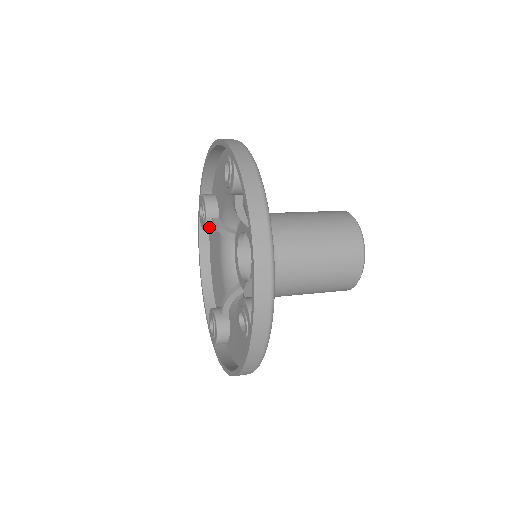
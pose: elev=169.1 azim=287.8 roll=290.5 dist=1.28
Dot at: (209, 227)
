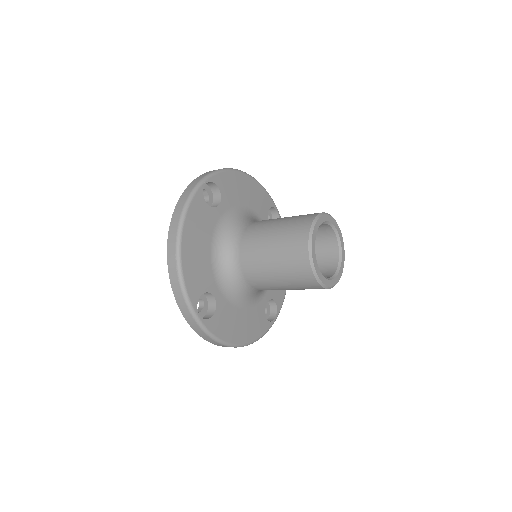
Dot at: occluded
